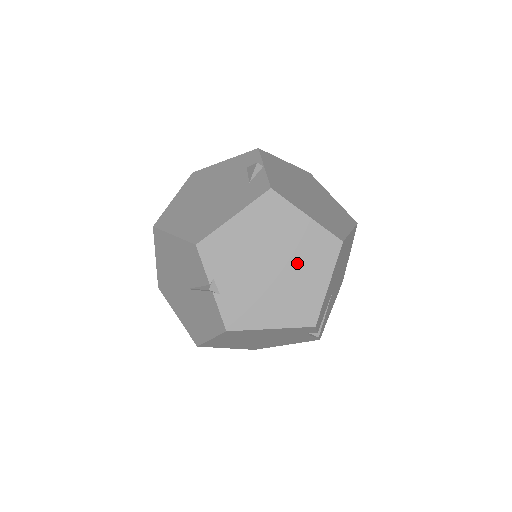
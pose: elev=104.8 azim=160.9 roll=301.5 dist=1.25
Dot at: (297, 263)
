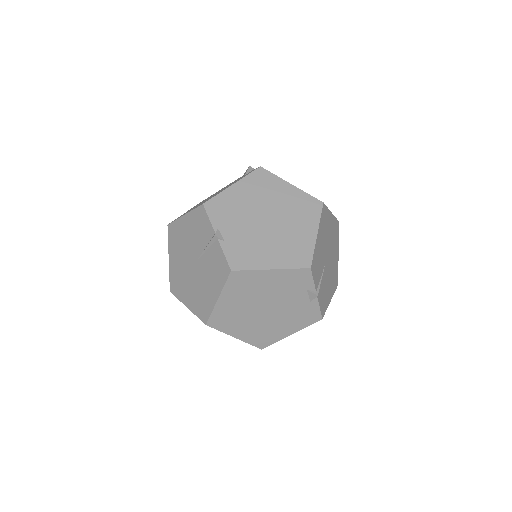
Dot at: (287, 218)
